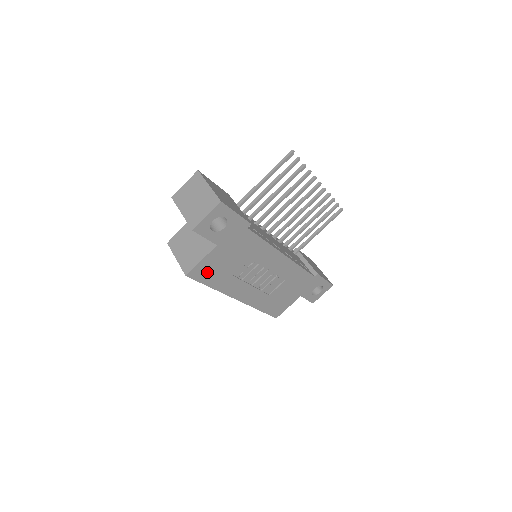
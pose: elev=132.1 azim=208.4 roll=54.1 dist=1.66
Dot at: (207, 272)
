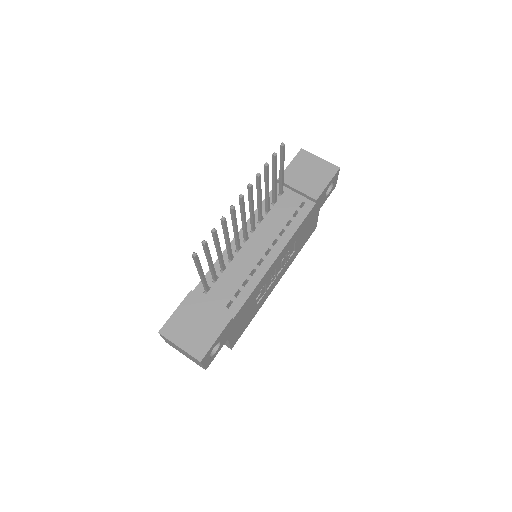
Dot at: (240, 332)
